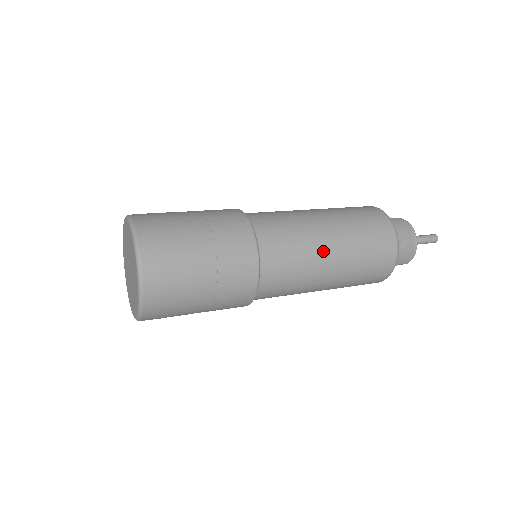
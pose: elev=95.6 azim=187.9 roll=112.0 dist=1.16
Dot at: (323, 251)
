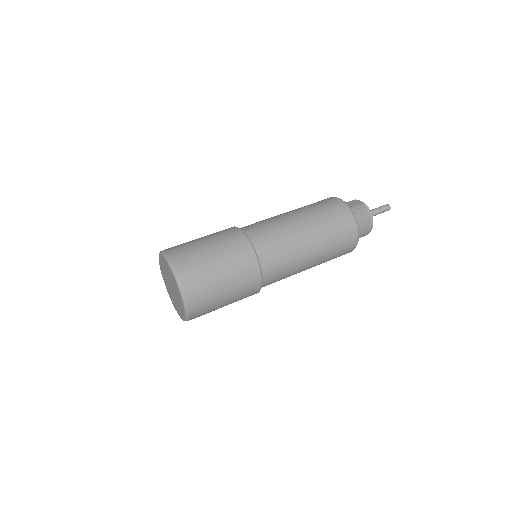
Dot at: (305, 260)
